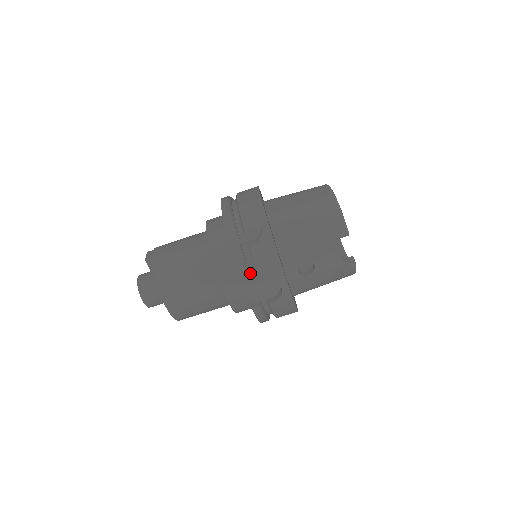
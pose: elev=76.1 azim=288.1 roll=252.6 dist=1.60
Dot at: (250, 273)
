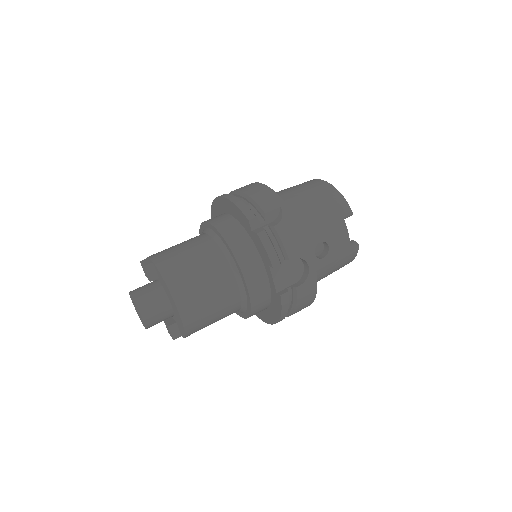
Dot at: occluded
